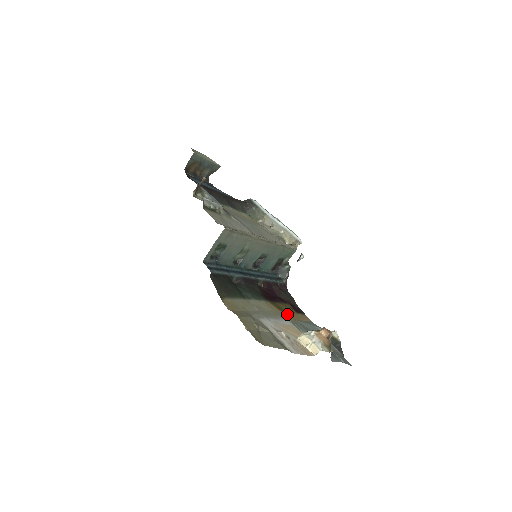
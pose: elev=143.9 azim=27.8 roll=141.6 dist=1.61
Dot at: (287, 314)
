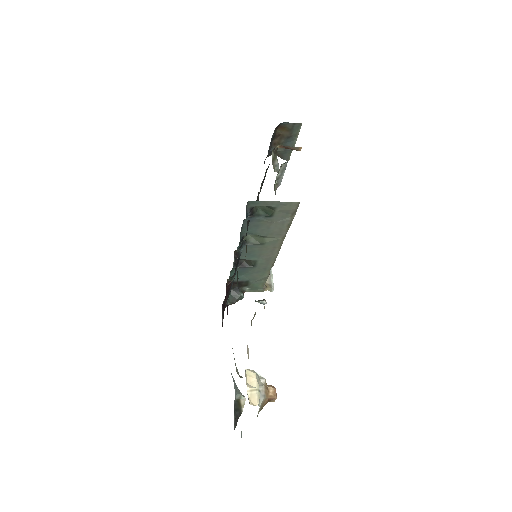
Dot at: occluded
